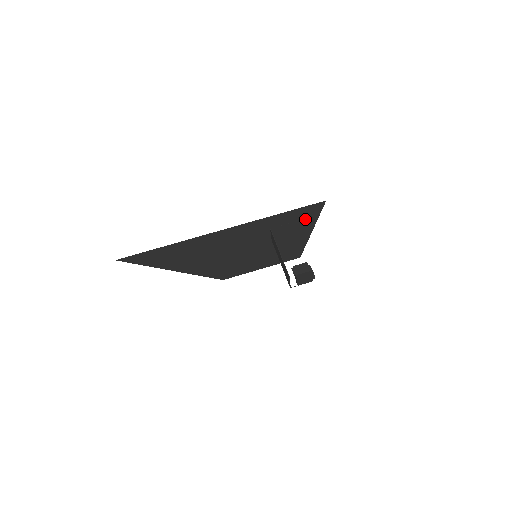
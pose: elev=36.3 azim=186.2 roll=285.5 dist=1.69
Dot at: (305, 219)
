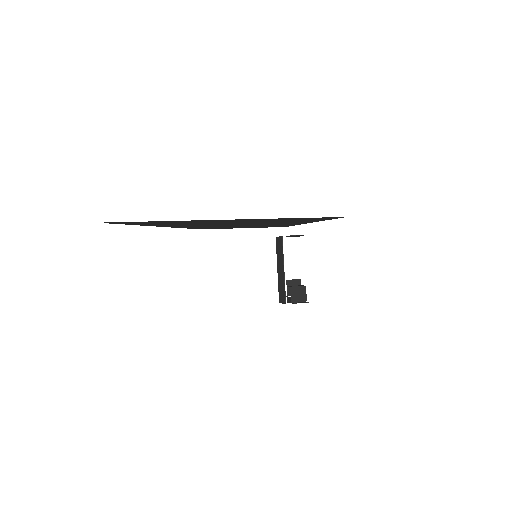
Dot at: (316, 219)
